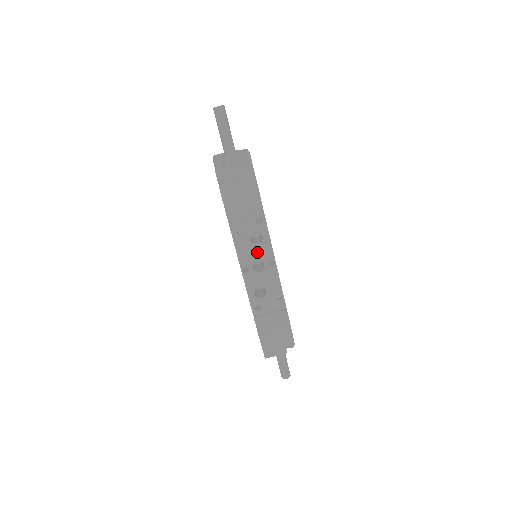
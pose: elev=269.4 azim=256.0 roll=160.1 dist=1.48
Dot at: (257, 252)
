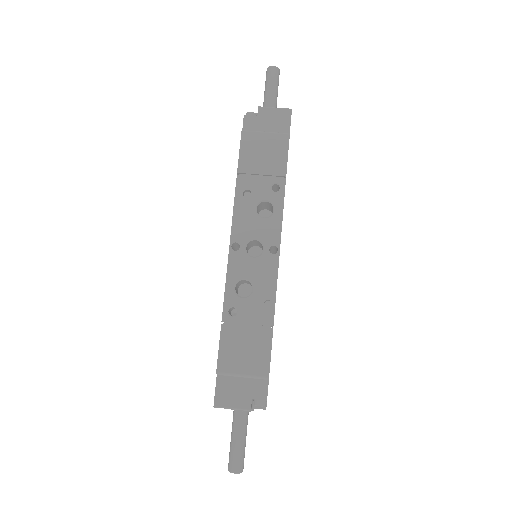
Dot at: (259, 227)
